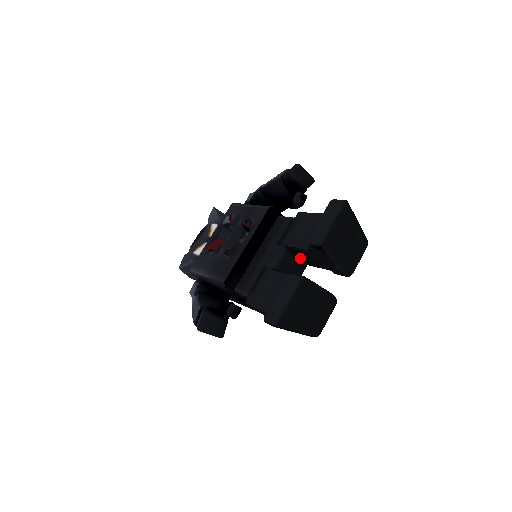
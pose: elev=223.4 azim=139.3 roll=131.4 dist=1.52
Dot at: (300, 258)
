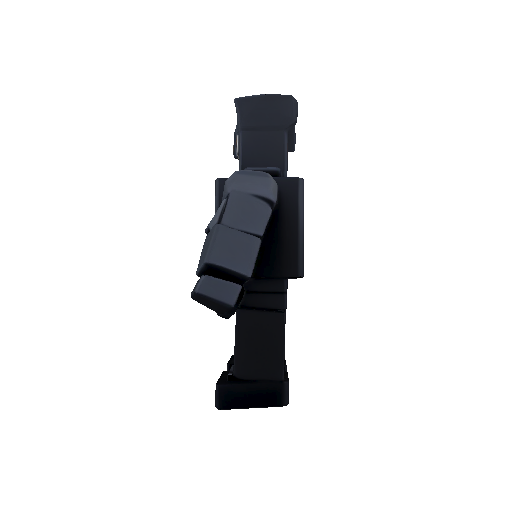
Dot at: occluded
